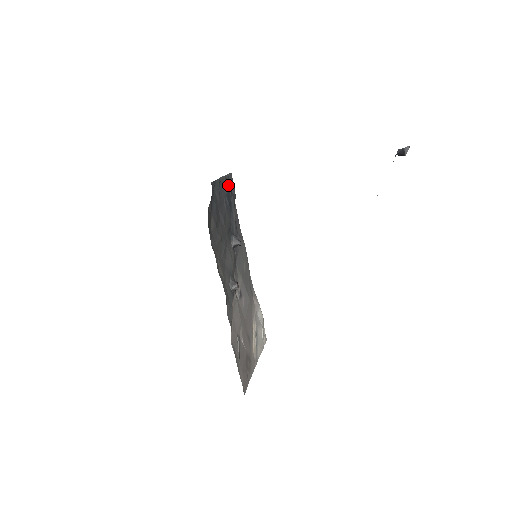
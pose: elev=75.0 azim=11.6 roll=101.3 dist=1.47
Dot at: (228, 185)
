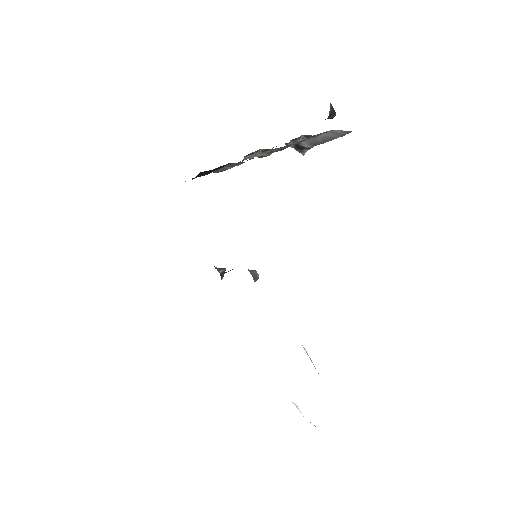
Dot at: occluded
